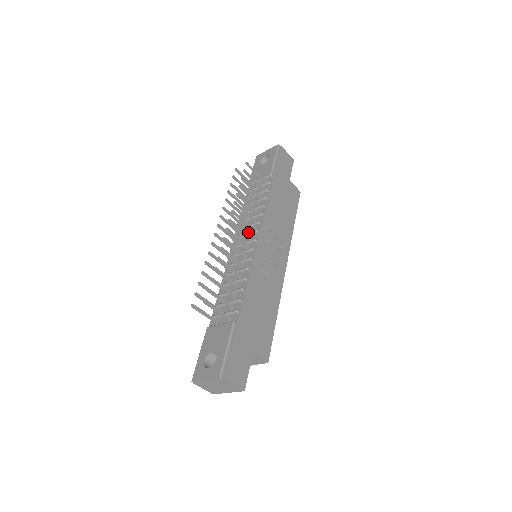
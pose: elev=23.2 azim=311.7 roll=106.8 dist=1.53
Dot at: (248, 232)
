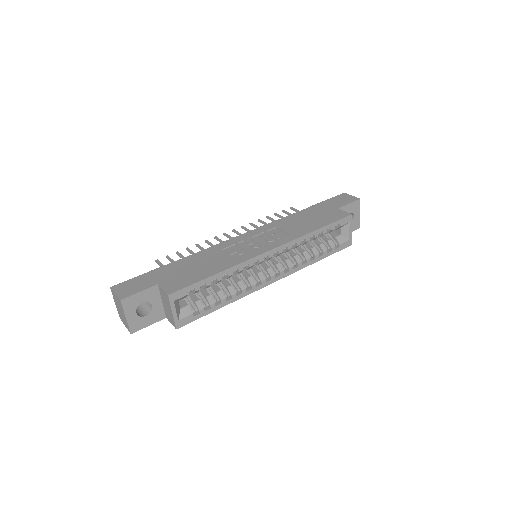
Dot at: occluded
